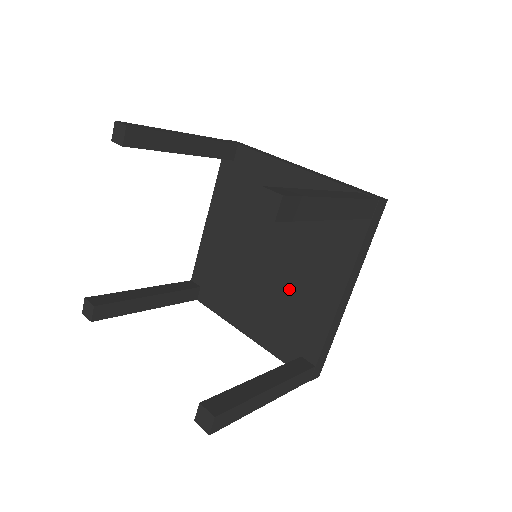
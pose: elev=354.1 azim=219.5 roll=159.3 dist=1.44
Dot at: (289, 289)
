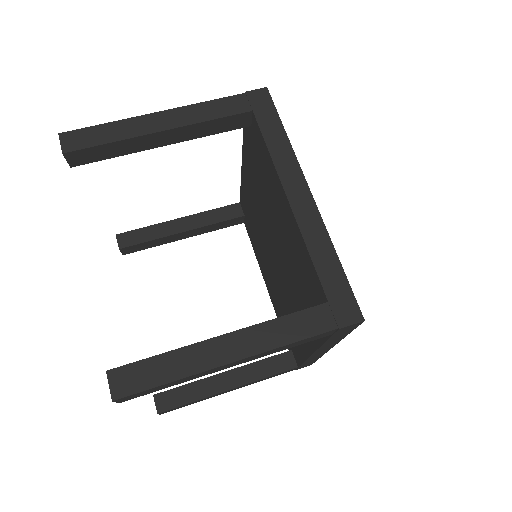
Dot at: (286, 298)
